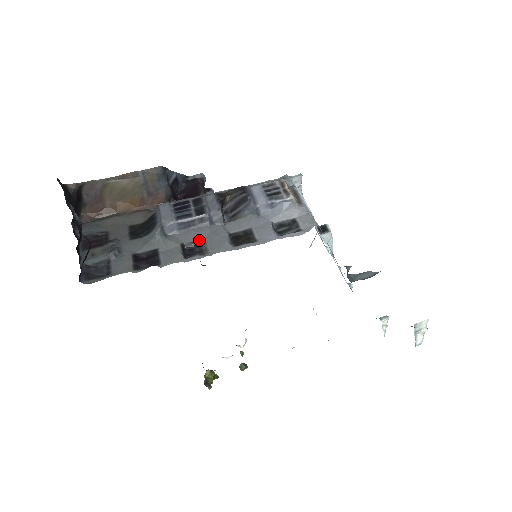
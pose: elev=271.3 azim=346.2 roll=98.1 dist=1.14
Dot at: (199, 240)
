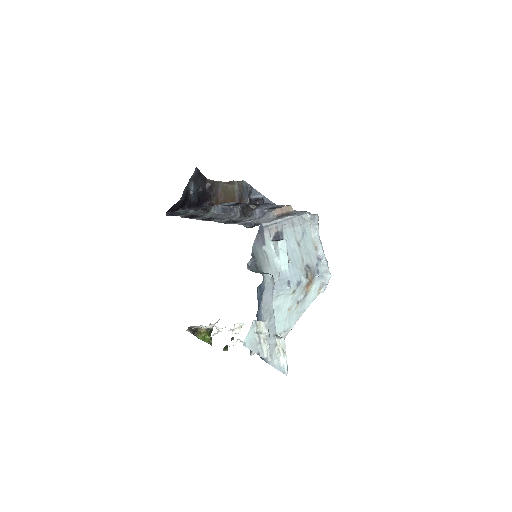
Dot at: (220, 218)
